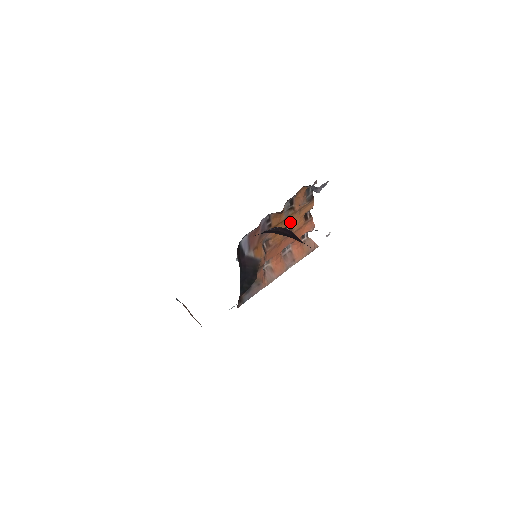
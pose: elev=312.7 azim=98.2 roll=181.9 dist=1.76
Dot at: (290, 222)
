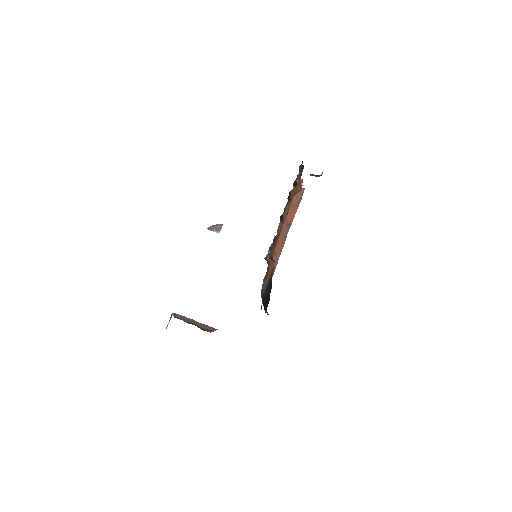
Dot at: occluded
